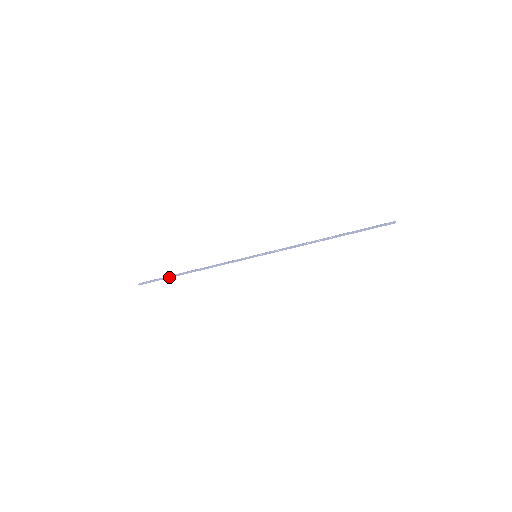
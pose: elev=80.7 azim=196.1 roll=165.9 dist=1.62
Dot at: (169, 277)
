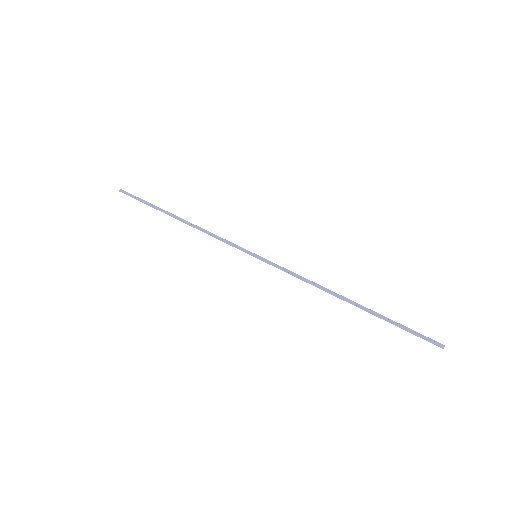
Dot at: (154, 206)
